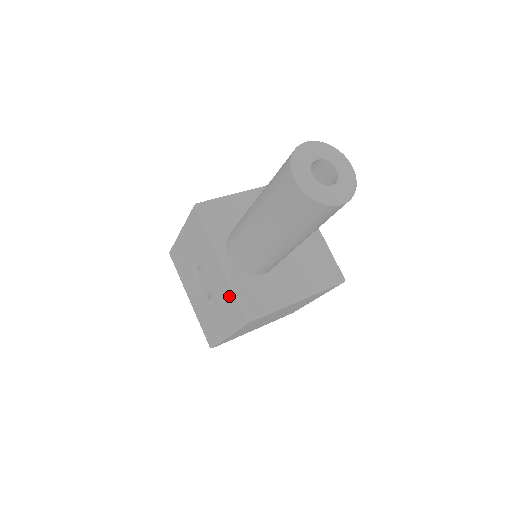
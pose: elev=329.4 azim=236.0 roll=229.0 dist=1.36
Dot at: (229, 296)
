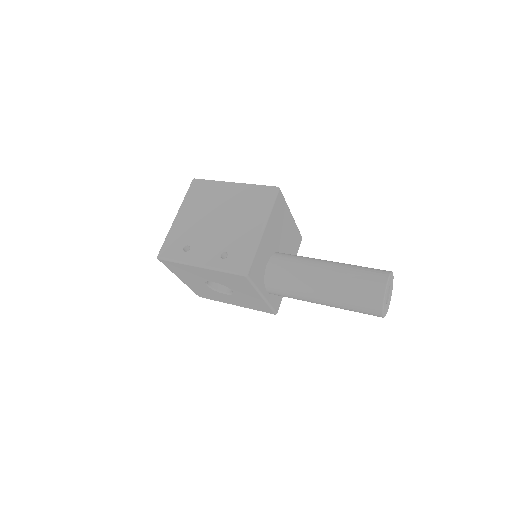
Dot at: (260, 305)
